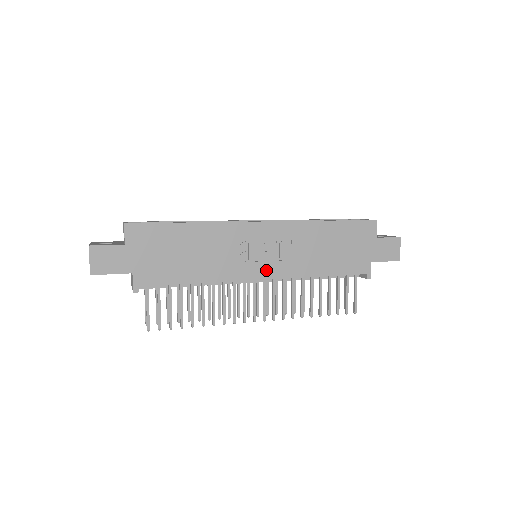
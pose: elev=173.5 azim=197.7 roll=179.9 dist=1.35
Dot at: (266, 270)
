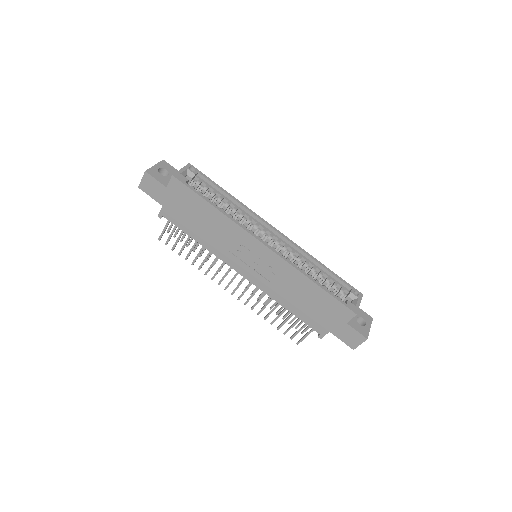
Dot at: (248, 273)
